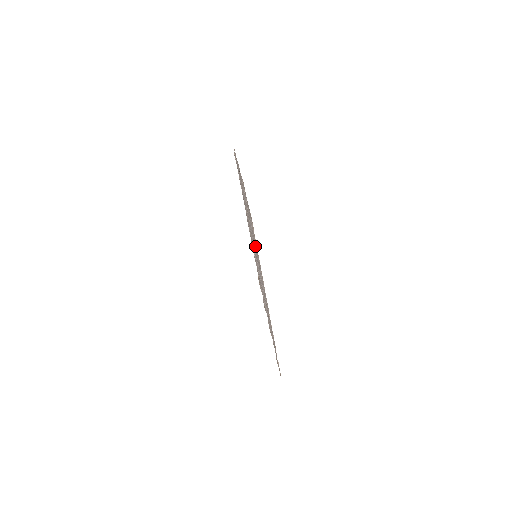
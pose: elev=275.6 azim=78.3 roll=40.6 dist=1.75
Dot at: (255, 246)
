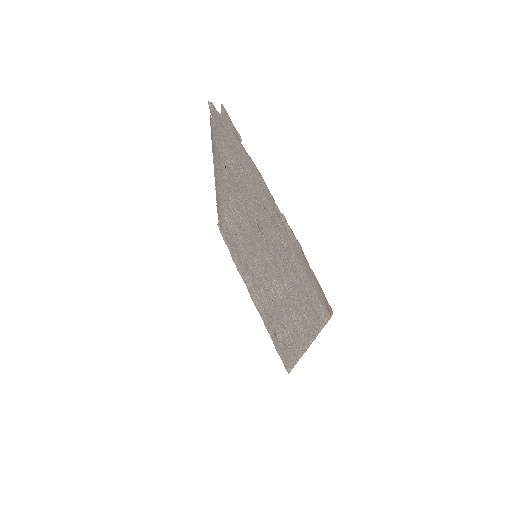
Dot at: (292, 295)
